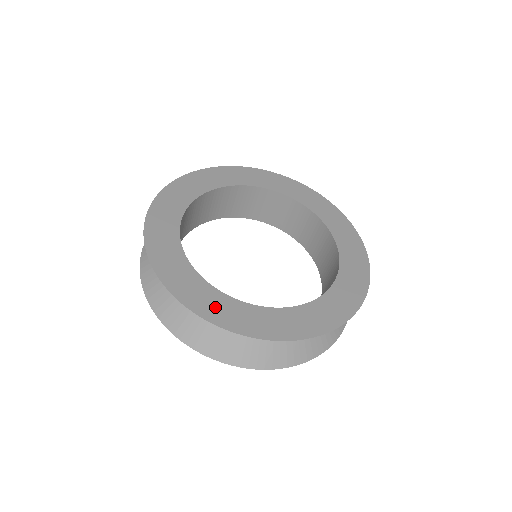
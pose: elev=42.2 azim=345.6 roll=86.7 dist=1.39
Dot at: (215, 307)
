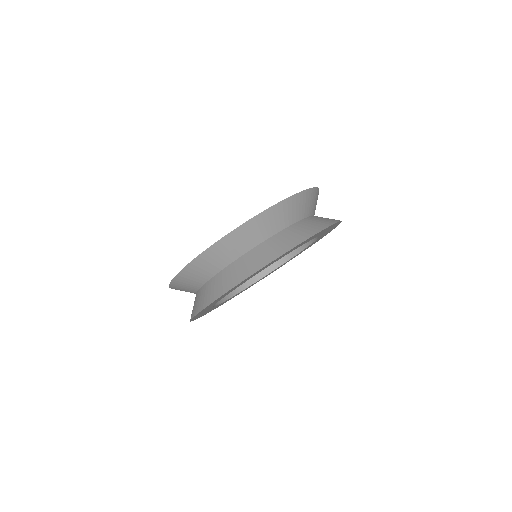
Dot at: occluded
